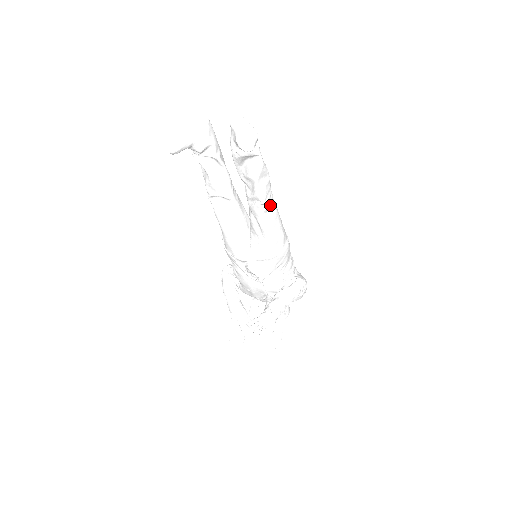
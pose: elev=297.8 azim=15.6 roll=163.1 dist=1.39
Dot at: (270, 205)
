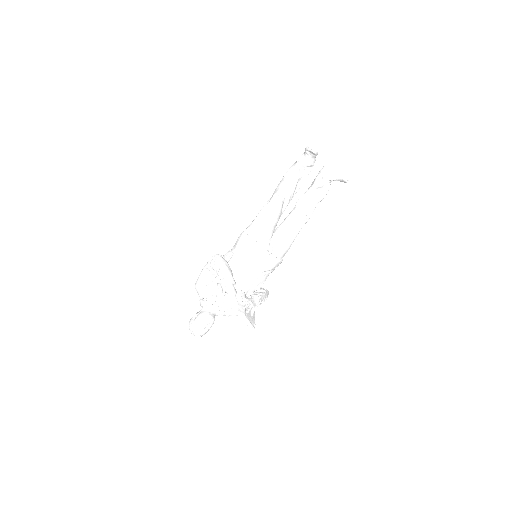
Dot at: (305, 223)
